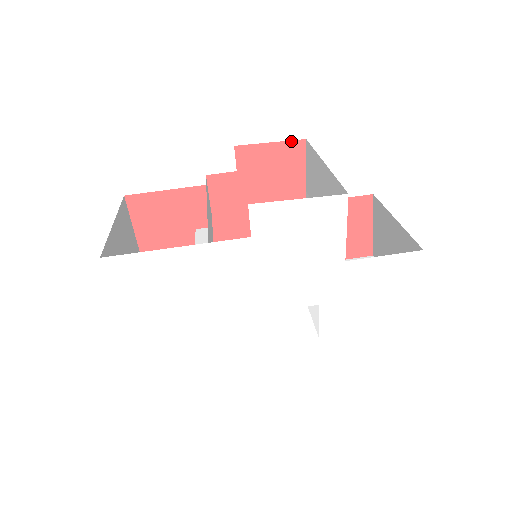
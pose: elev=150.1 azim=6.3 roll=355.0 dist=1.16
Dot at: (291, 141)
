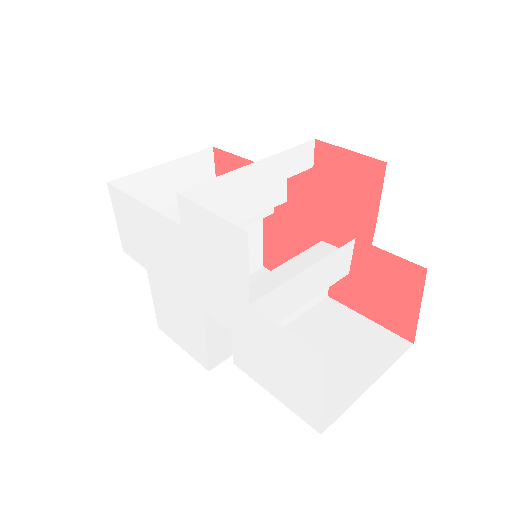
Dot at: (370, 158)
